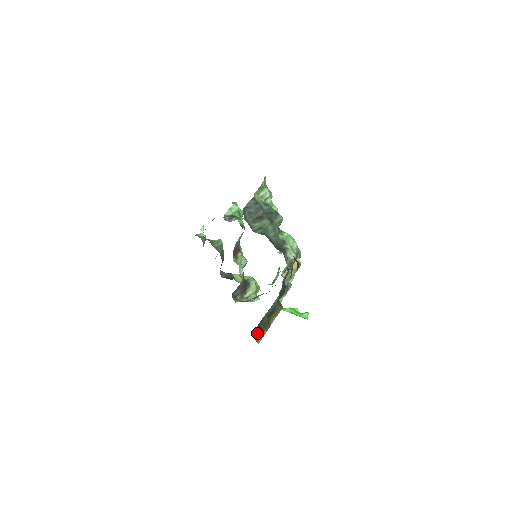
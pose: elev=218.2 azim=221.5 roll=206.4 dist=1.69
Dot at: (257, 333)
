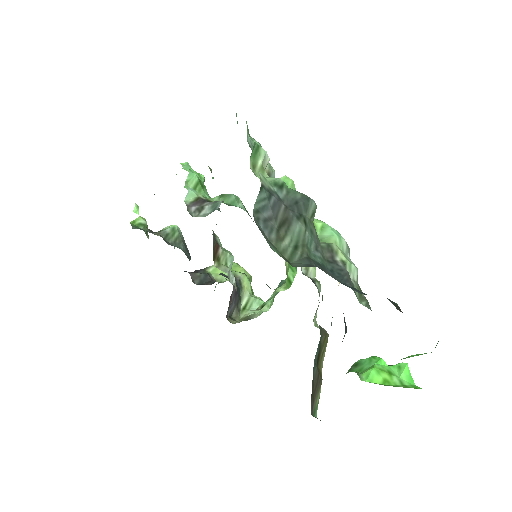
Dot at: (312, 404)
